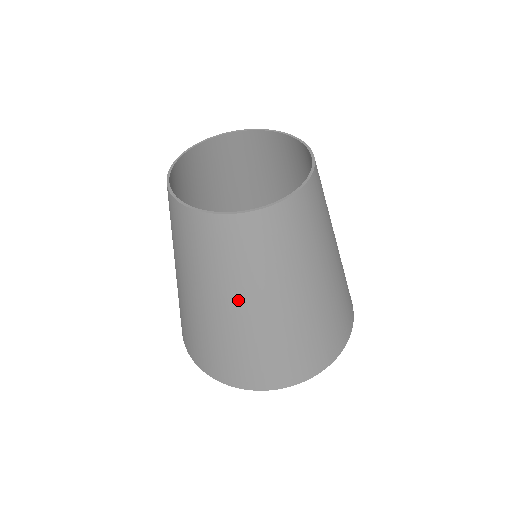
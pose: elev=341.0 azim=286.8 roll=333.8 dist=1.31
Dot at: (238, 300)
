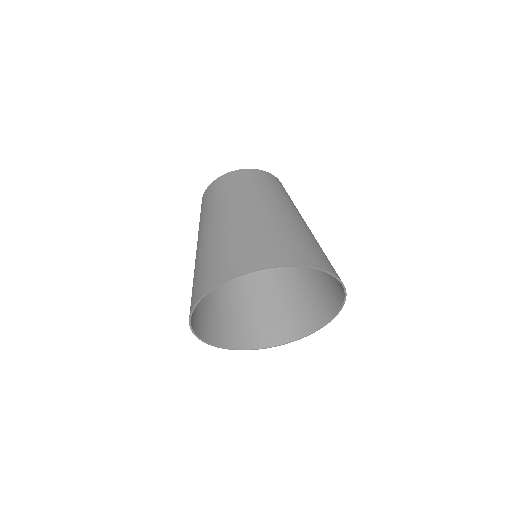
Dot at: (279, 205)
